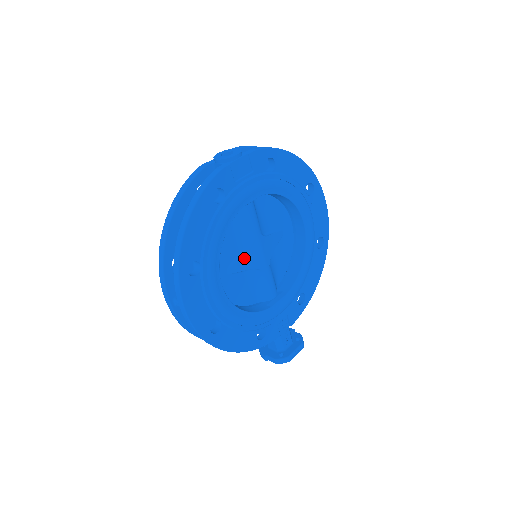
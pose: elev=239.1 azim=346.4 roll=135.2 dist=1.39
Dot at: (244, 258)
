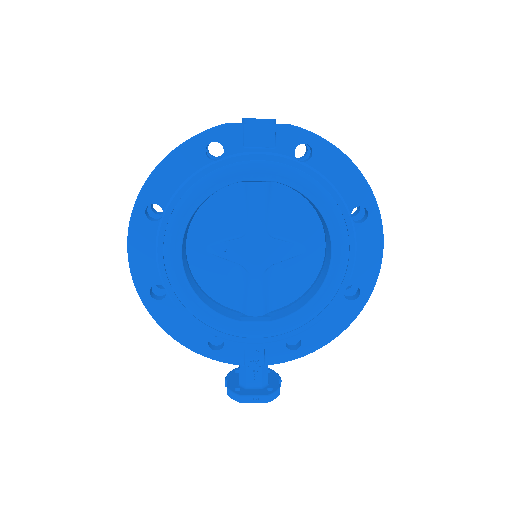
Dot at: (232, 245)
